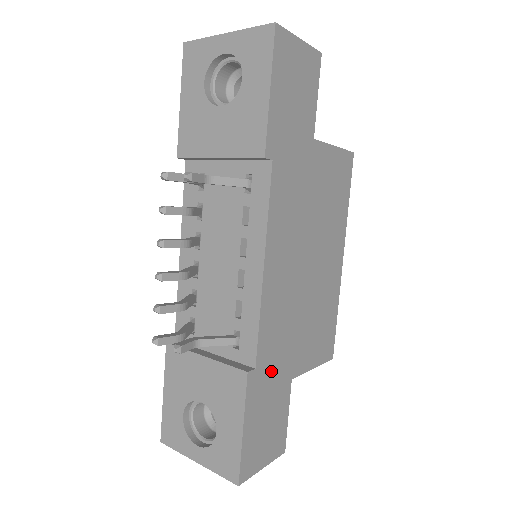
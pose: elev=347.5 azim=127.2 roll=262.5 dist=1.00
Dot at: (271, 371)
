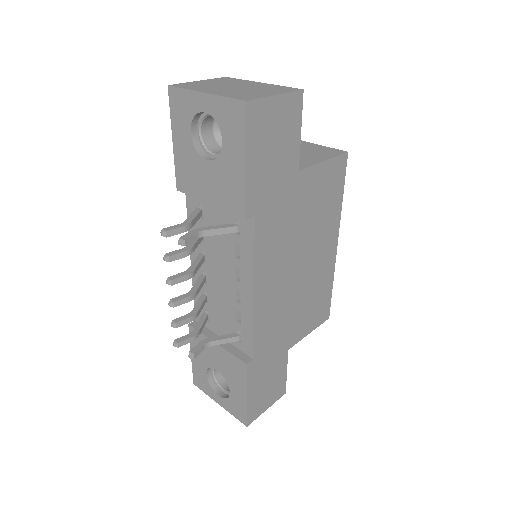
Dot at: (268, 354)
